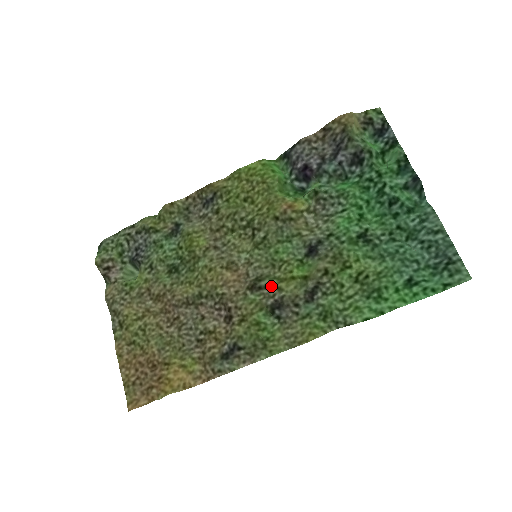
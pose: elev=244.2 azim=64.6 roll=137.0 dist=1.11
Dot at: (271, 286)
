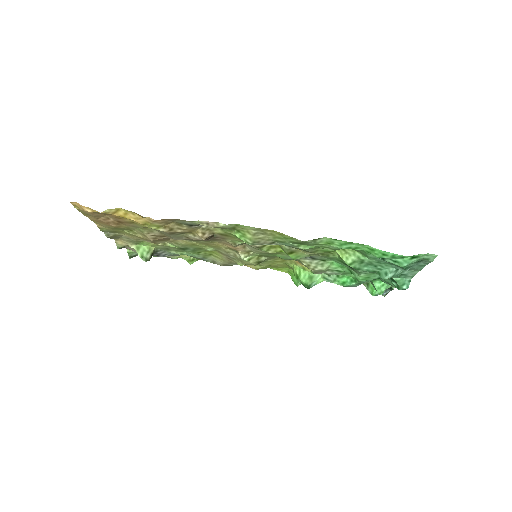
Dot at: (259, 249)
